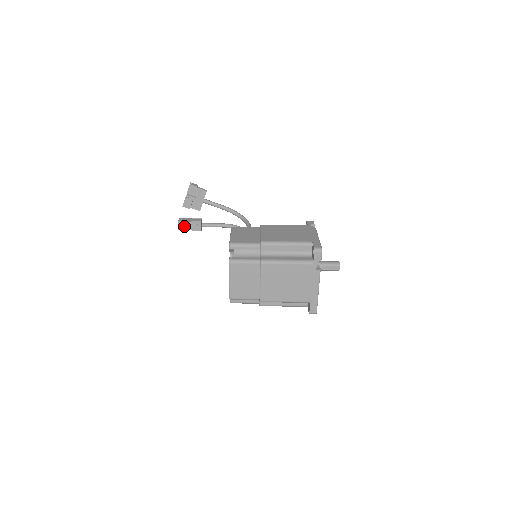
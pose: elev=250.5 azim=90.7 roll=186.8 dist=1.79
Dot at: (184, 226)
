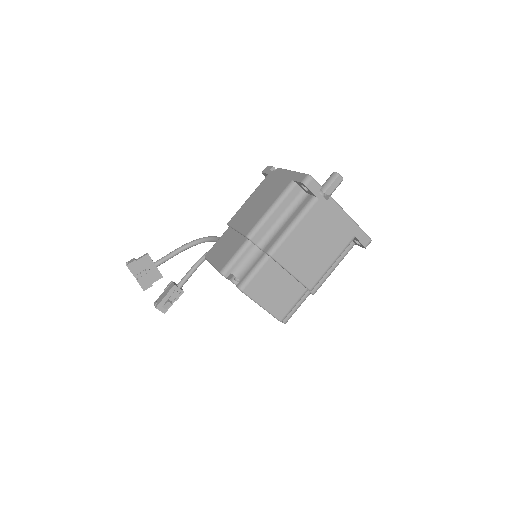
Dot at: (165, 305)
